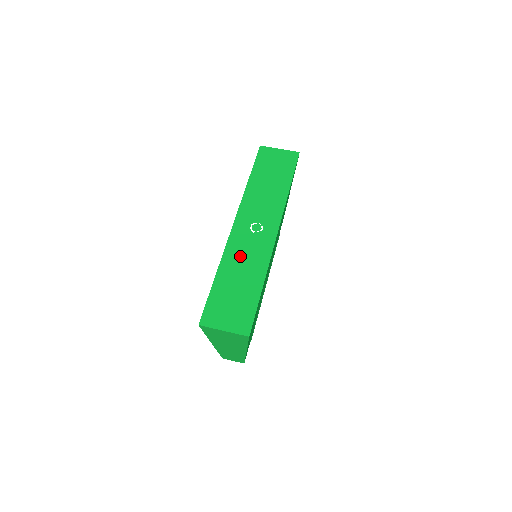
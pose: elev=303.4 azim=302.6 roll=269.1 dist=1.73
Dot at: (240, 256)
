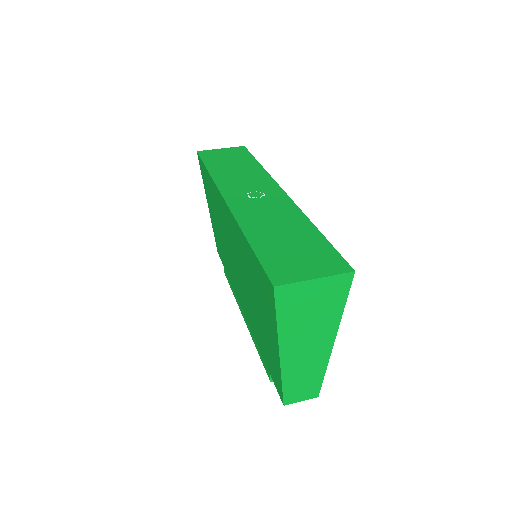
Dot at: (261, 217)
